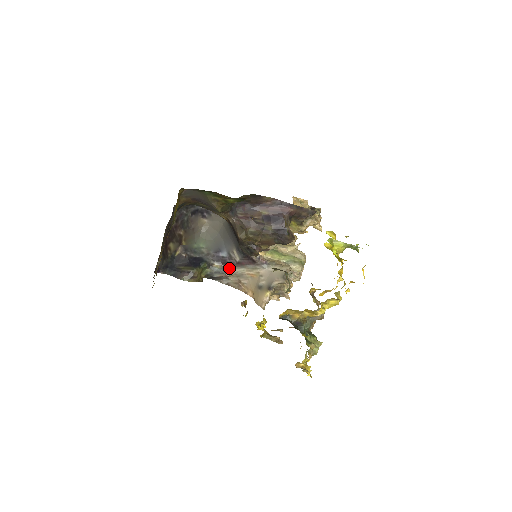
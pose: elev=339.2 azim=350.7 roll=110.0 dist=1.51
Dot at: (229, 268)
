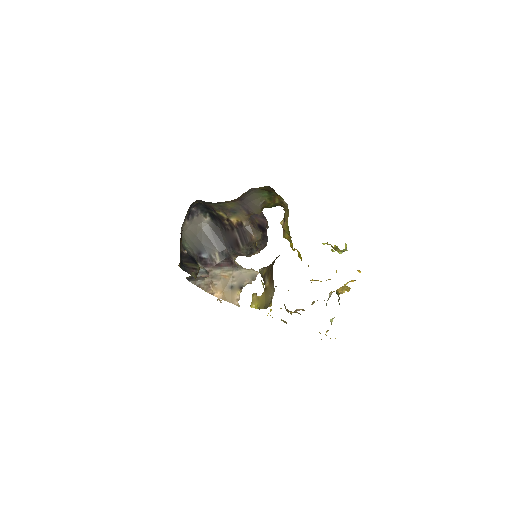
Dot at: (207, 269)
